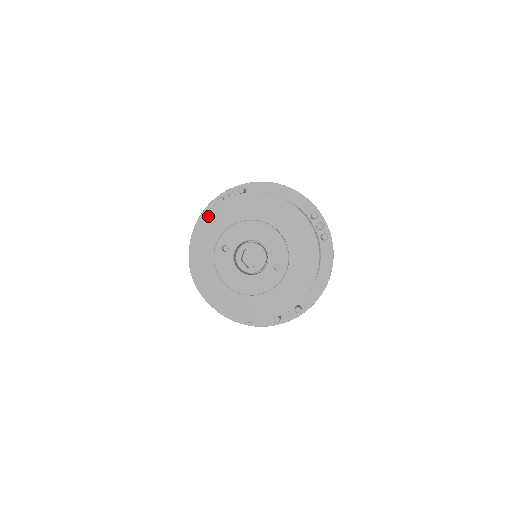
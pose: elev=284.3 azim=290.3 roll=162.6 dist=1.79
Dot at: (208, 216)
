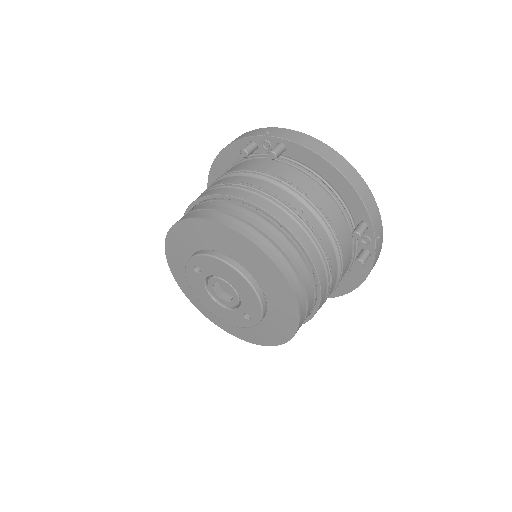
Dot at: (186, 224)
